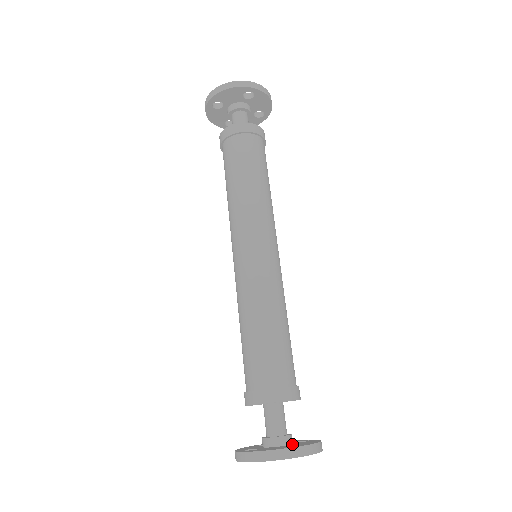
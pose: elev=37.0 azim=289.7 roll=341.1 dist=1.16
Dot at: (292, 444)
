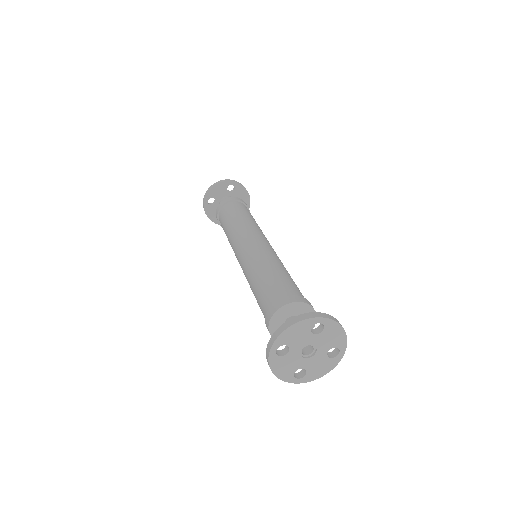
Dot at: occluded
